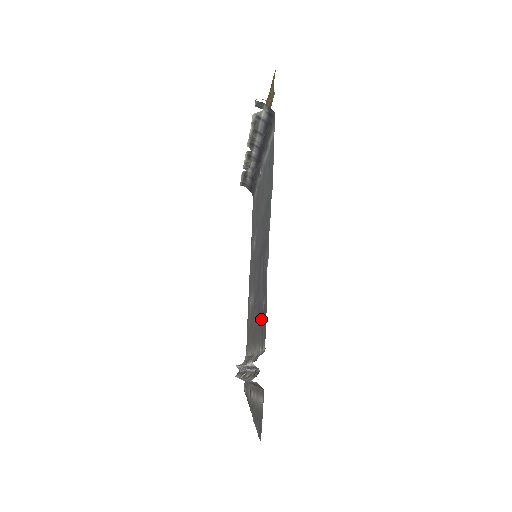
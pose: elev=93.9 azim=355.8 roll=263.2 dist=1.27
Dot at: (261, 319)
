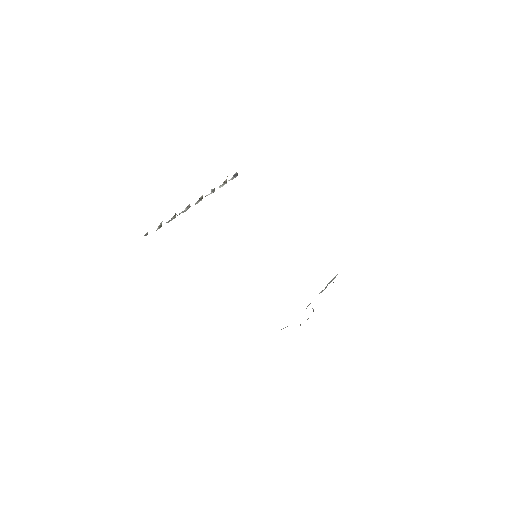
Dot at: occluded
